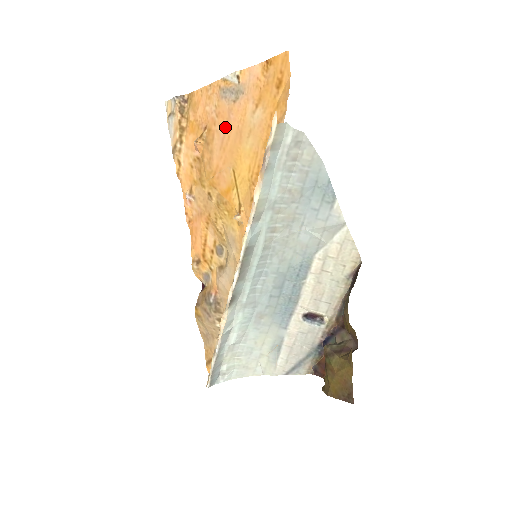
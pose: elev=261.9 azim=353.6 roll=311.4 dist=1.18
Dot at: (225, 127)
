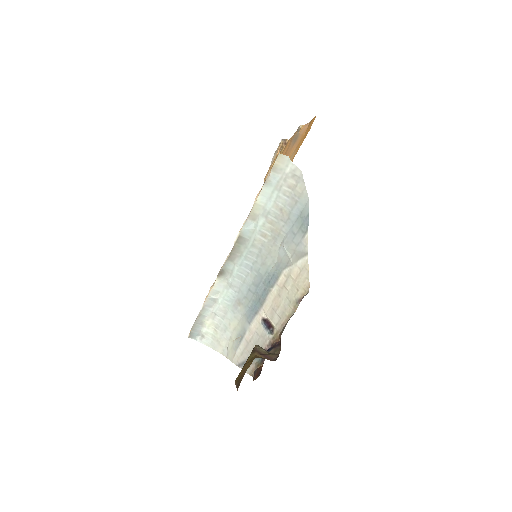
Dot at: occluded
